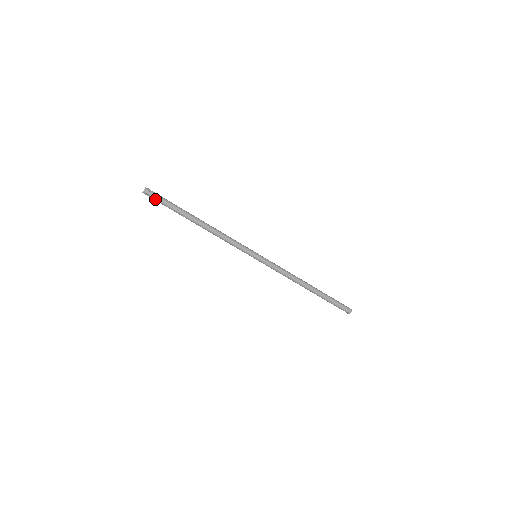
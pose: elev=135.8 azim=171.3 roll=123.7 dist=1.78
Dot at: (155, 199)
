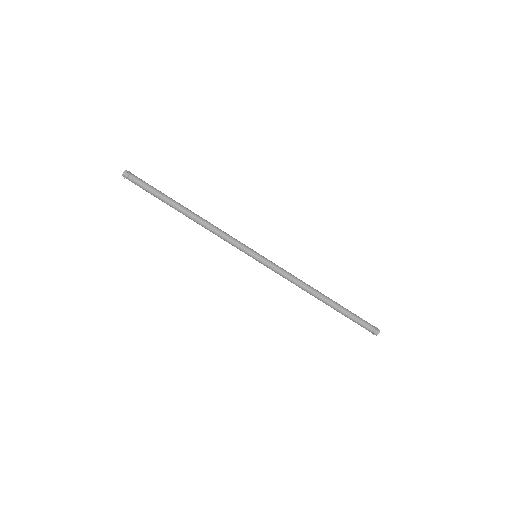
Dot at: (136, 184)
